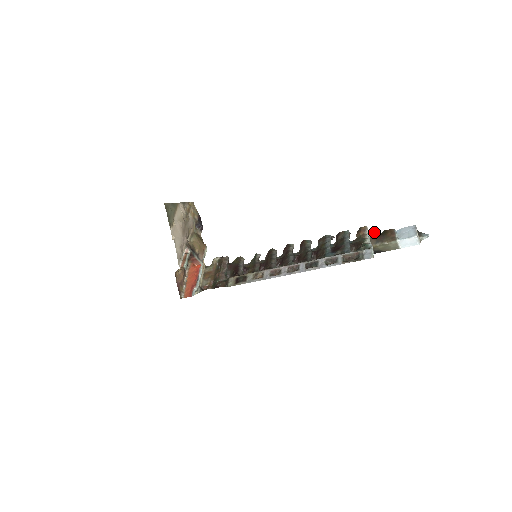
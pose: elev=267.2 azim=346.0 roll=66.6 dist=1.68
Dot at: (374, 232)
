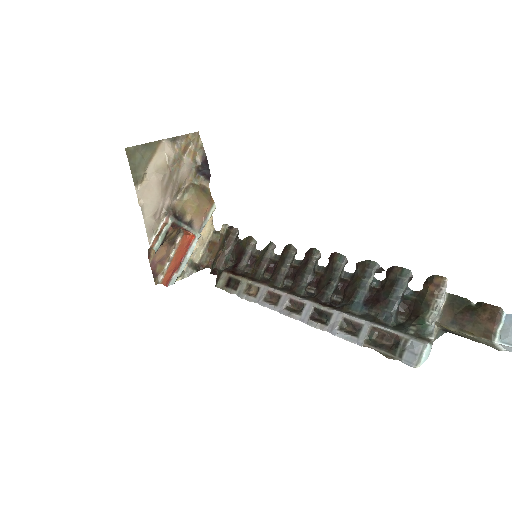
Dot at: occluded
